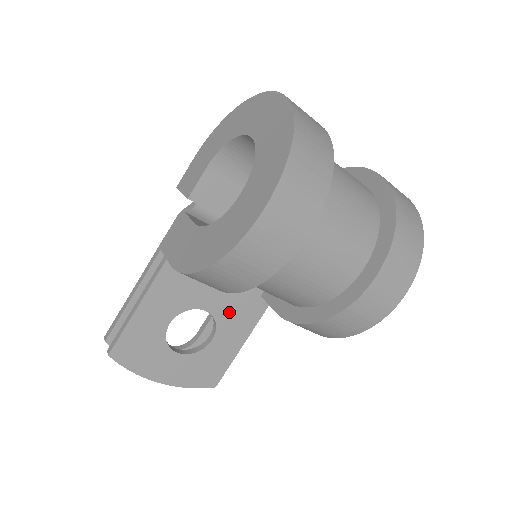
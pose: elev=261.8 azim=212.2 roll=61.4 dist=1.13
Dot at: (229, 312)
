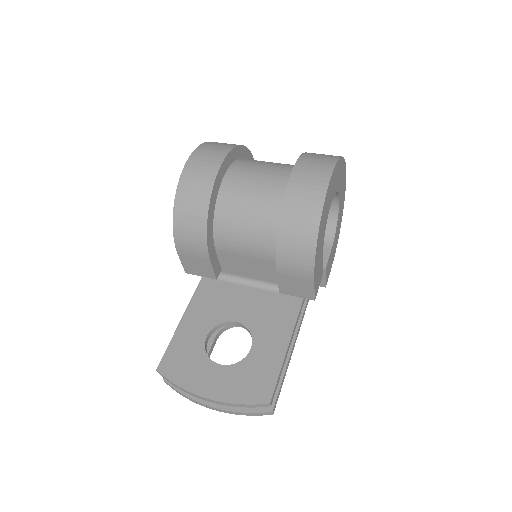
Dot at: (260, 321)
